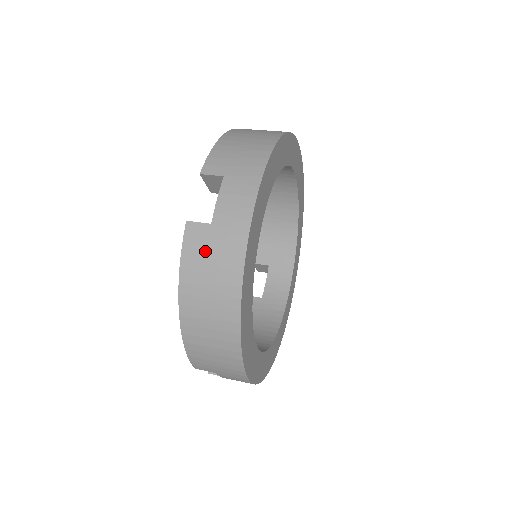
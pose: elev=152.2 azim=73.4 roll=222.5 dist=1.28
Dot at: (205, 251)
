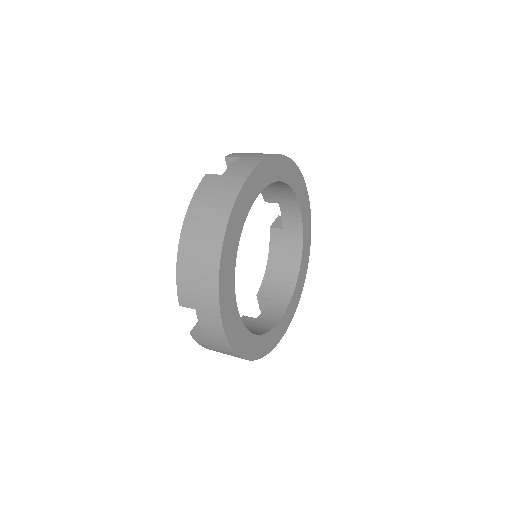
Dot at: (213, 189)
